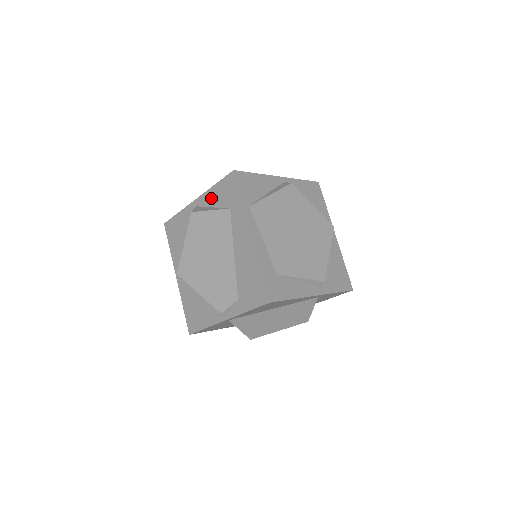
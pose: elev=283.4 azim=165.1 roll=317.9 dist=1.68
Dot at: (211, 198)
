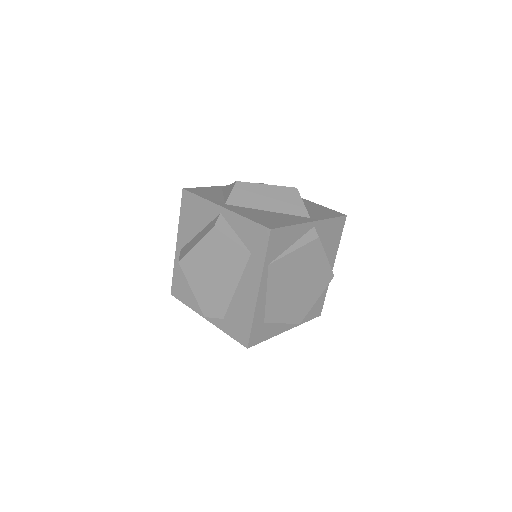
Dot at: (238, 225)
